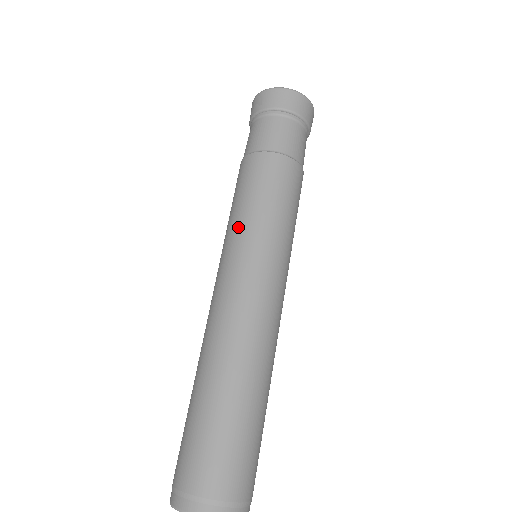
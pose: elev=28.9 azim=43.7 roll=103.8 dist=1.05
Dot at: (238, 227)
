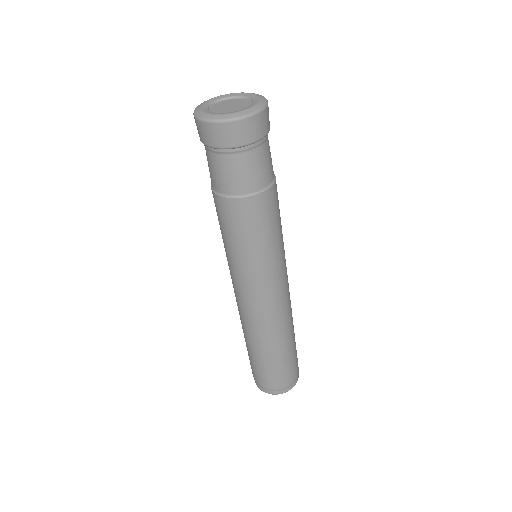
Dot at: occluded
